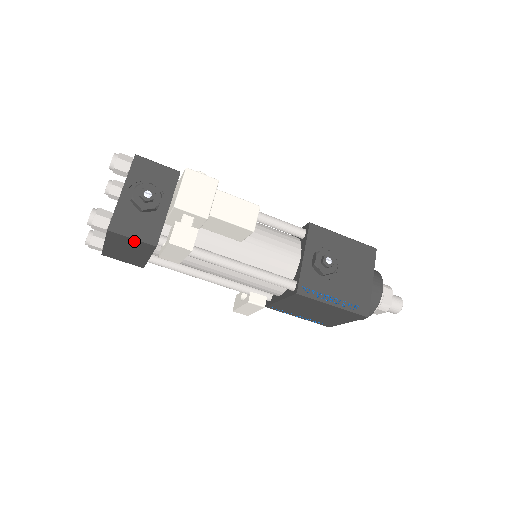
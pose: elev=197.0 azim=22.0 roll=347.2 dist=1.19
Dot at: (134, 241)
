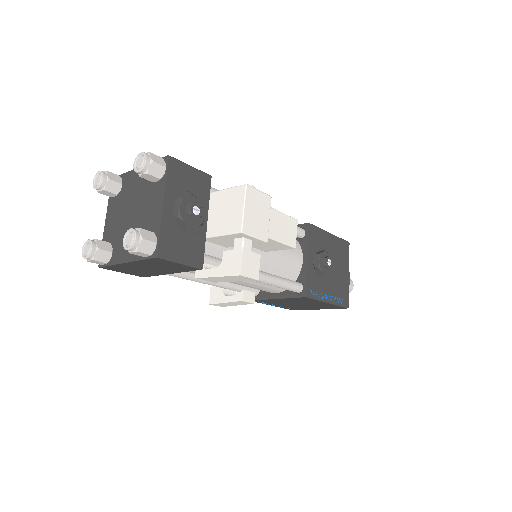
Dot at: (178, 265)
